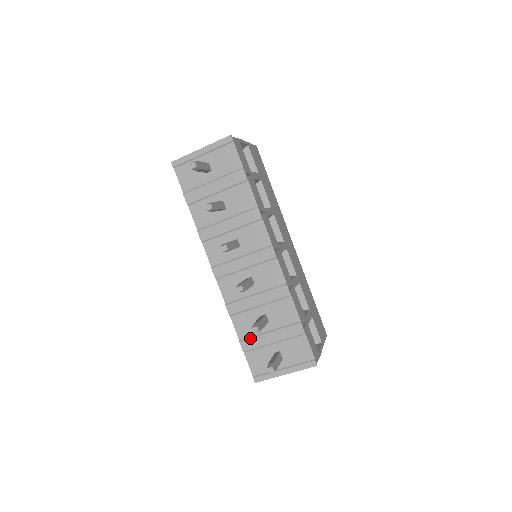
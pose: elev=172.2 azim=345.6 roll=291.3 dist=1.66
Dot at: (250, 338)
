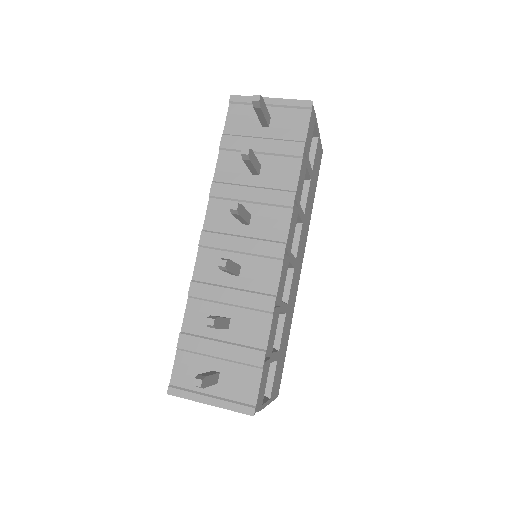
Dot at: (195, 336)
